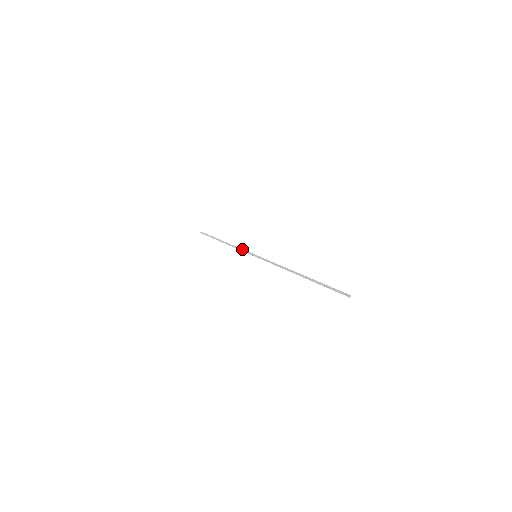
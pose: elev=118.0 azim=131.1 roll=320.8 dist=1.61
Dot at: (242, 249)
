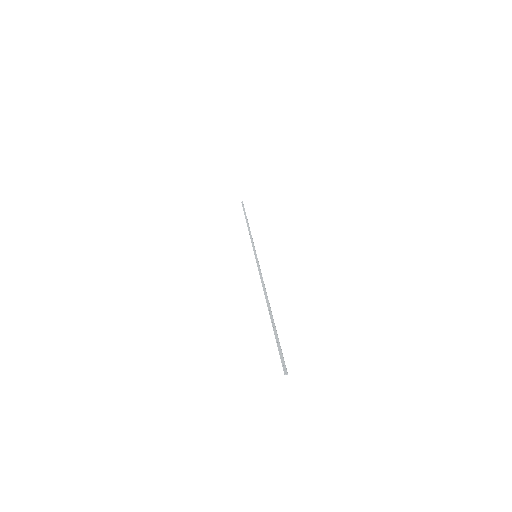
Dot at: occluded
